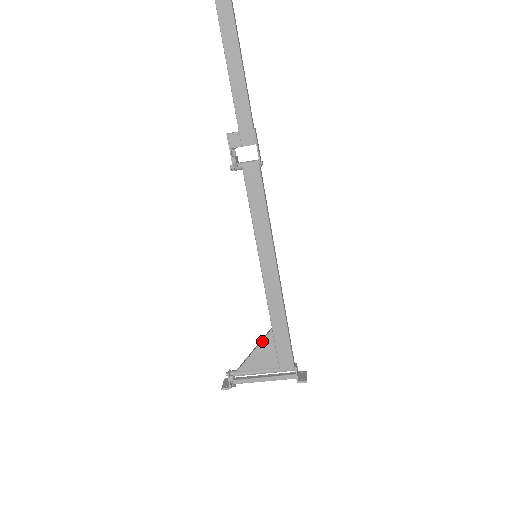
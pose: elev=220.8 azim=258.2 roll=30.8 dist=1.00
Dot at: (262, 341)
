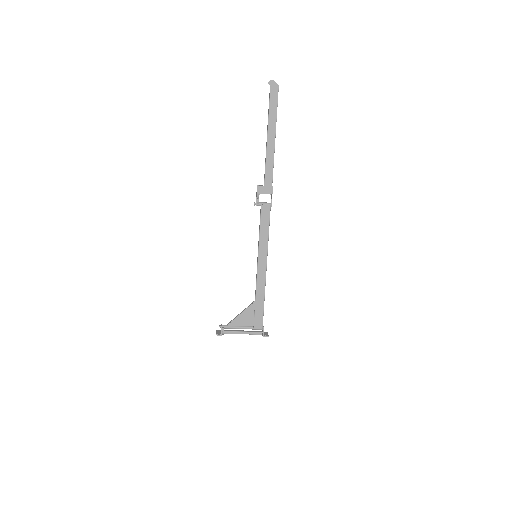
Dot at: (247, 308)
